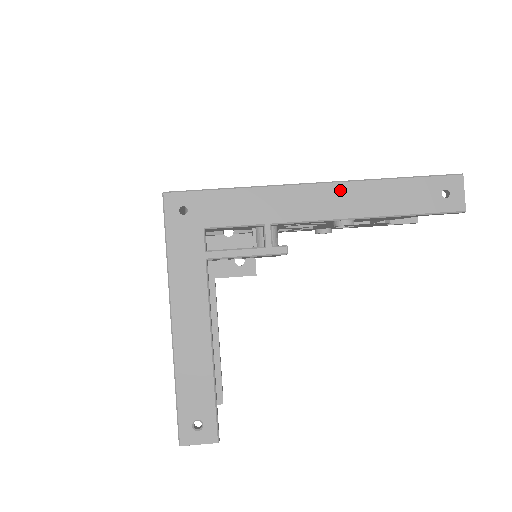
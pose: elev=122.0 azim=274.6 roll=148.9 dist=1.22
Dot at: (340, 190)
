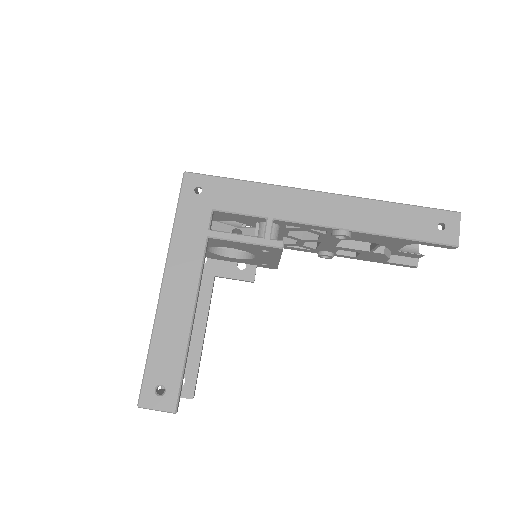
Dot at: (343, 202)
